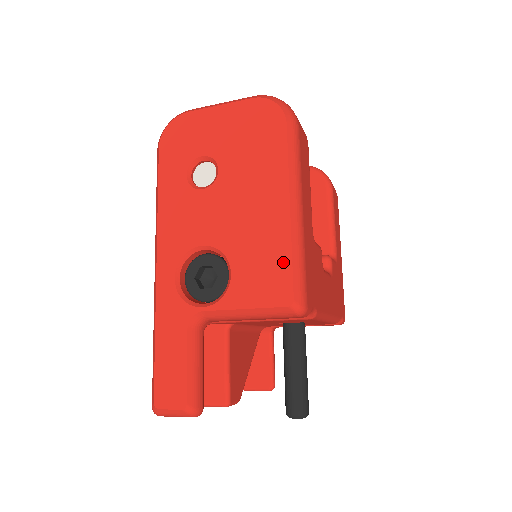
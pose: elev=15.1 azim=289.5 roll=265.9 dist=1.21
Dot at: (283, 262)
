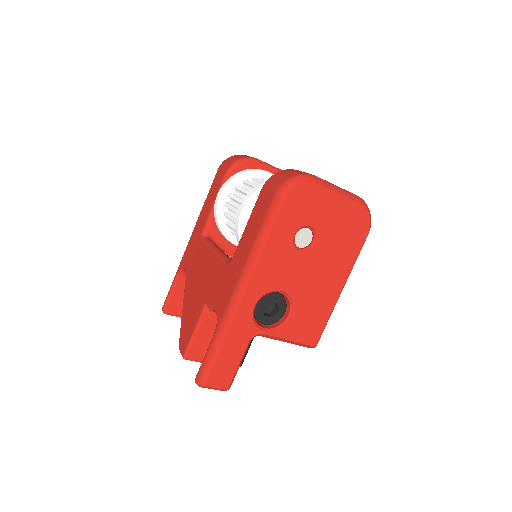
Dot at: (323, 320)
